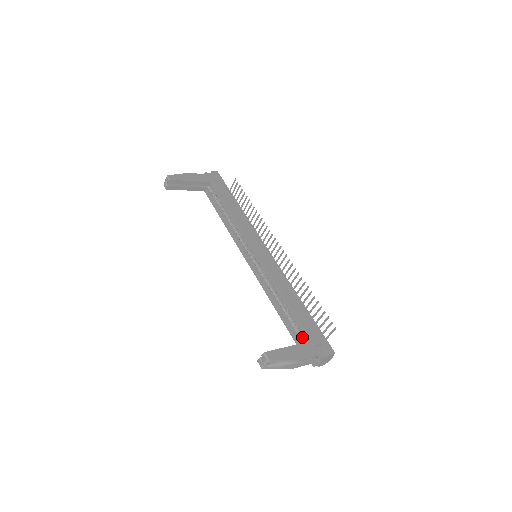
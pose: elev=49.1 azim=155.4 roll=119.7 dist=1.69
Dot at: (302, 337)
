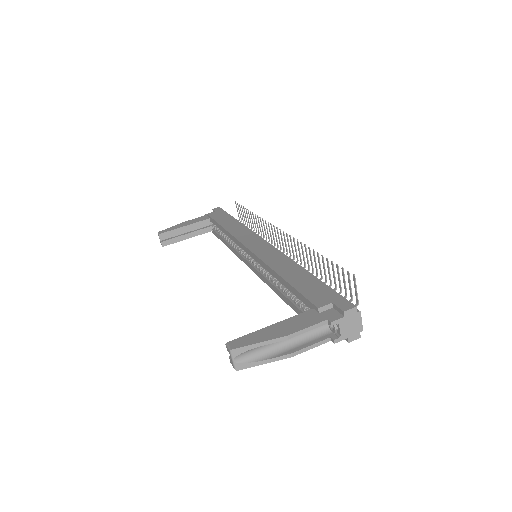
Dot at: occluded
